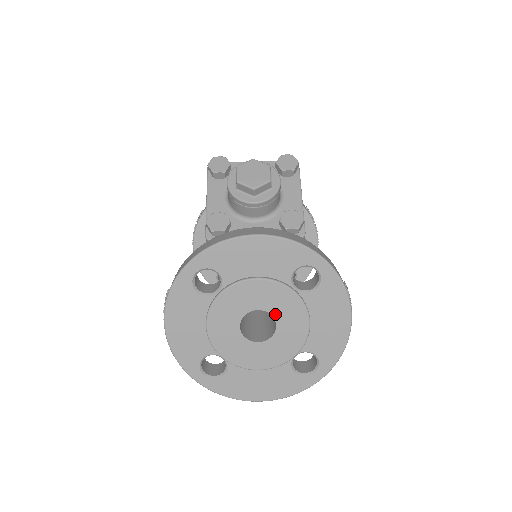
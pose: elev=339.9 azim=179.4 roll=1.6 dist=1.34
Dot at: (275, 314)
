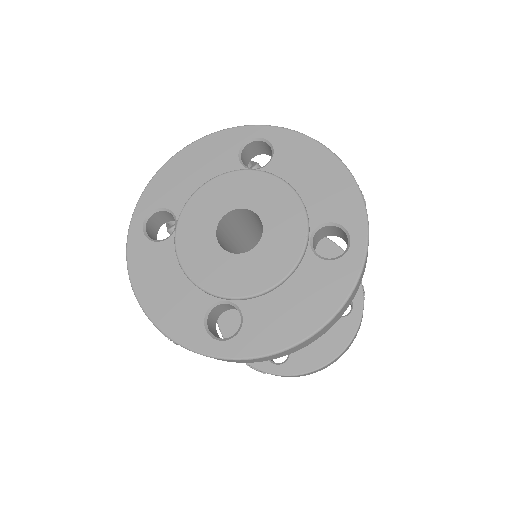
Dot at: (248, 205)
